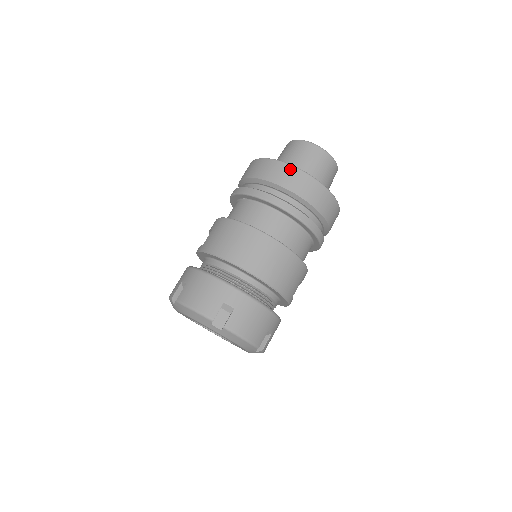
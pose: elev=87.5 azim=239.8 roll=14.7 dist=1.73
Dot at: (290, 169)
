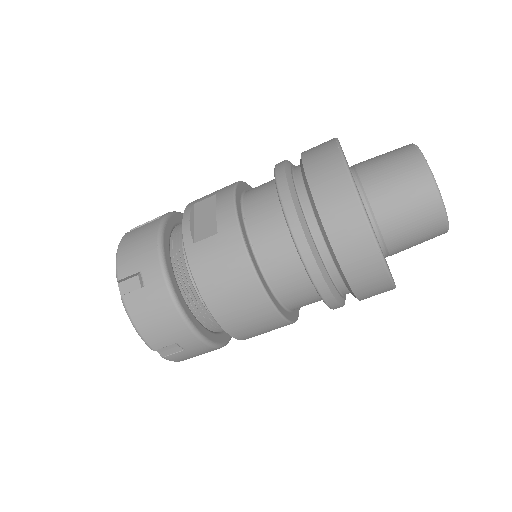
Dot at: (375, 260)
